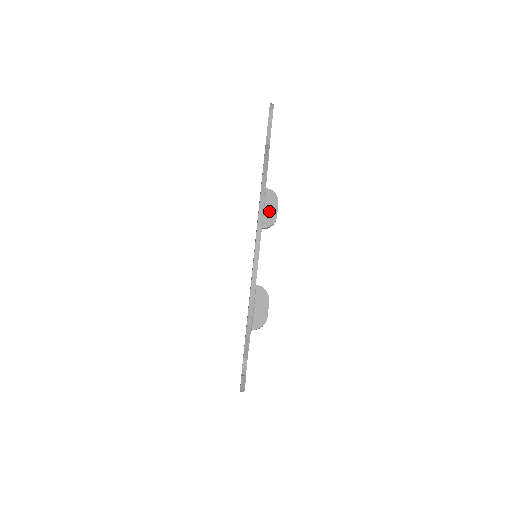
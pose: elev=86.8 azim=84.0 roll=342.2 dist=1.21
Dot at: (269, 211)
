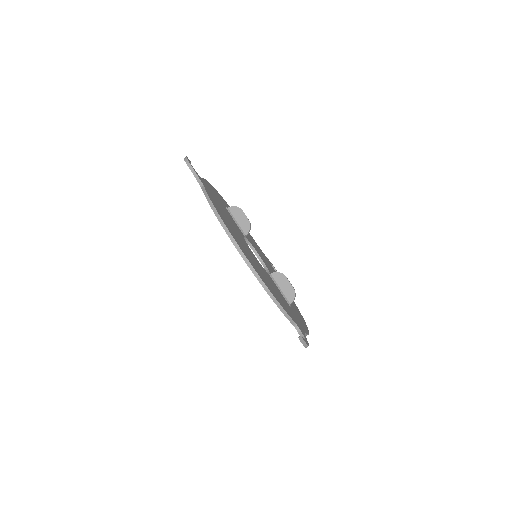
Dot at: (241, 221)
